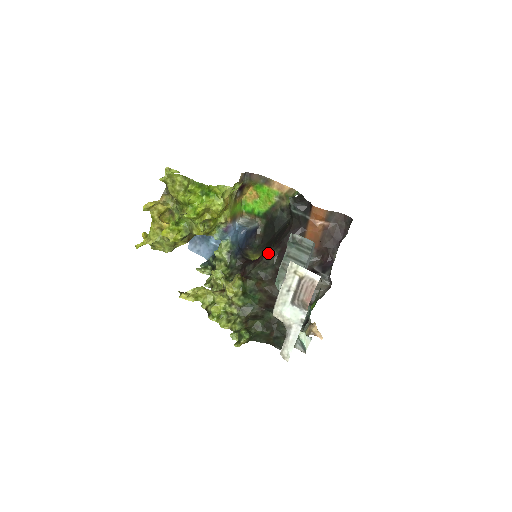
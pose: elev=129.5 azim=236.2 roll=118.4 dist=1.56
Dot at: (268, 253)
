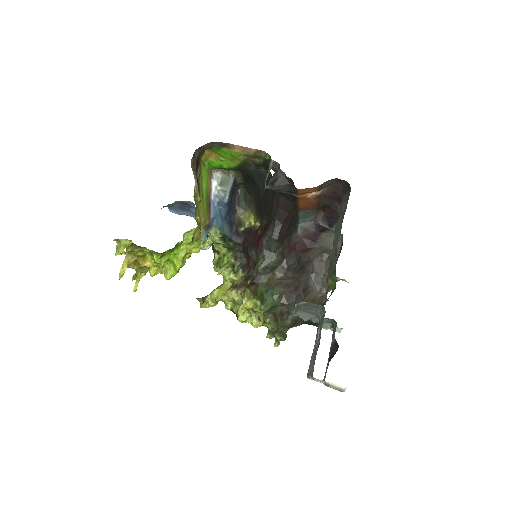
Dot at: (266, 241)
